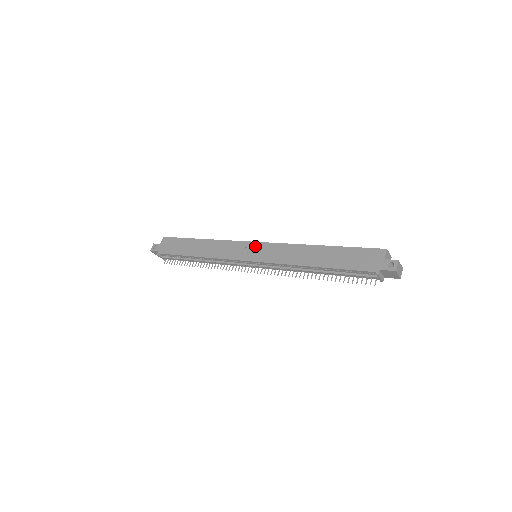
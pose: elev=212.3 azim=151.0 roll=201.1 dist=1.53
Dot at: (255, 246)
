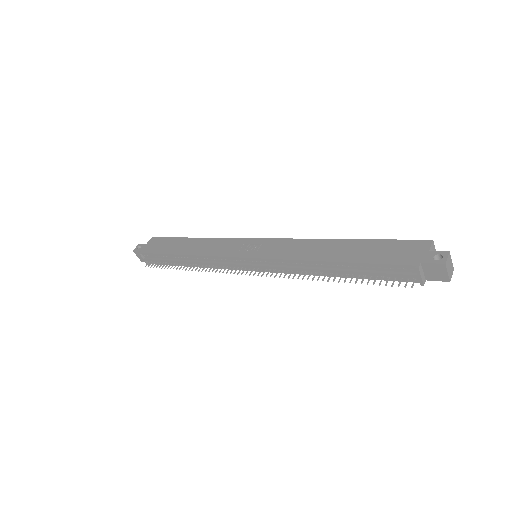
Dot at: (257, 242)
